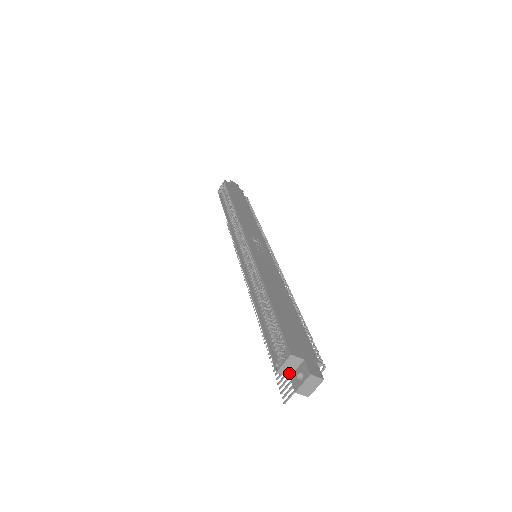
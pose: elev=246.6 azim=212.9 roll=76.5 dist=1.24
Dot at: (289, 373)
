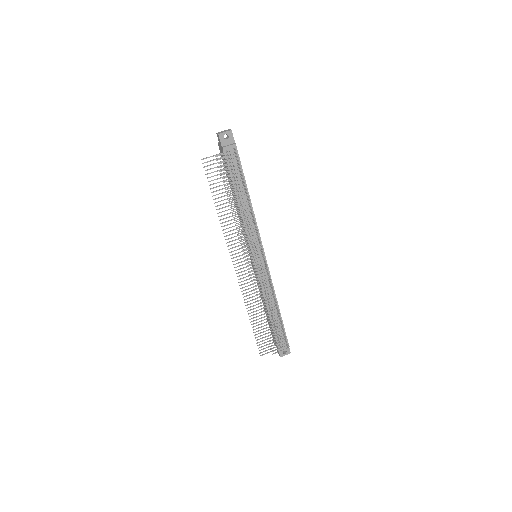
Dot at: occluded
